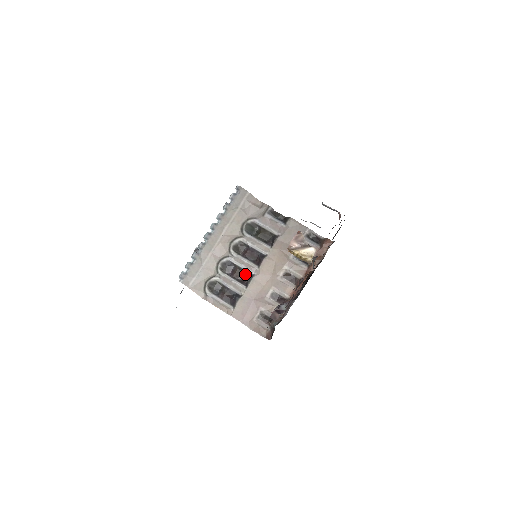
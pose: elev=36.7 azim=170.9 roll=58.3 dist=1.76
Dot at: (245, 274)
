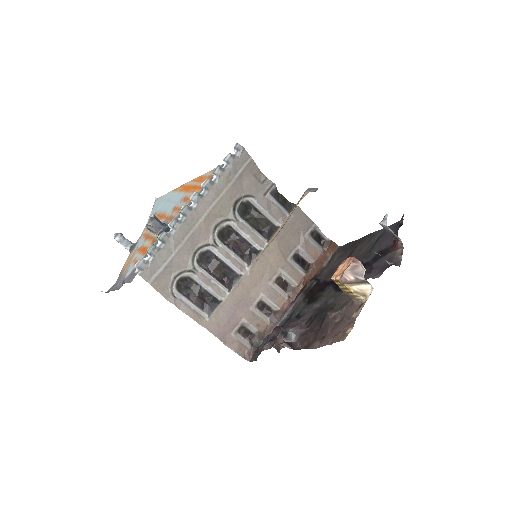
Dot at: (228, 271)
